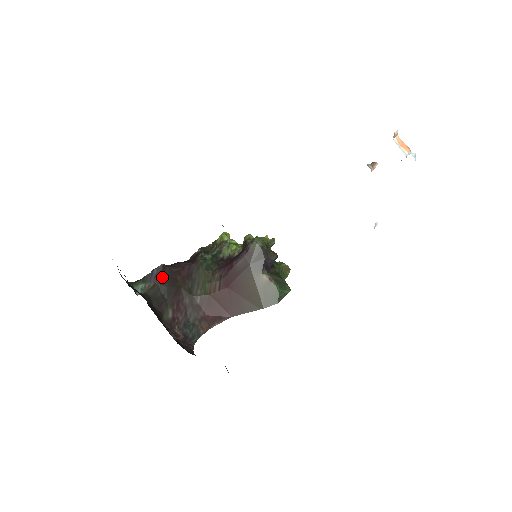
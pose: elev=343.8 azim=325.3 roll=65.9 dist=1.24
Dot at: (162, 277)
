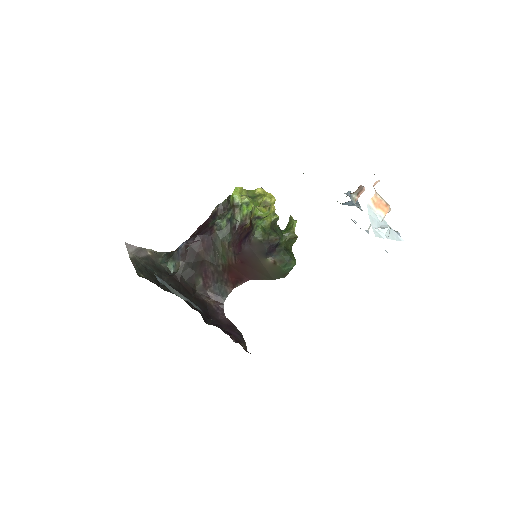
Dot at: (187, 255)
